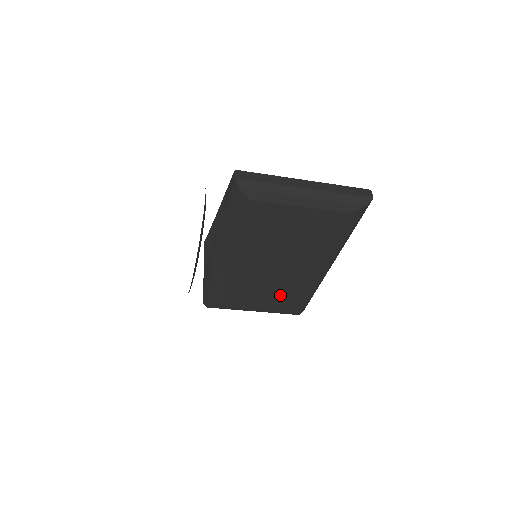
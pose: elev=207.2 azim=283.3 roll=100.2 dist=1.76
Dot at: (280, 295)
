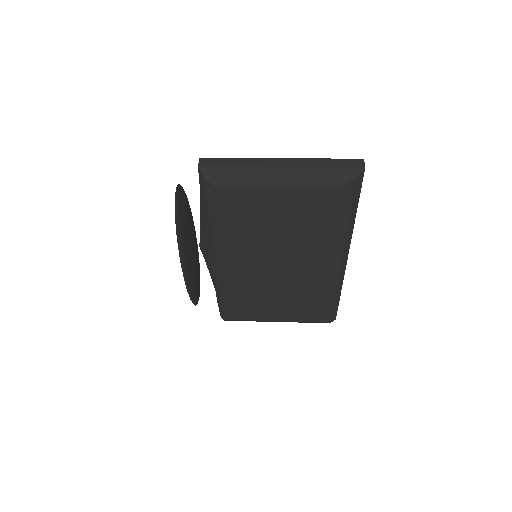
Dot at: (297, 300)
